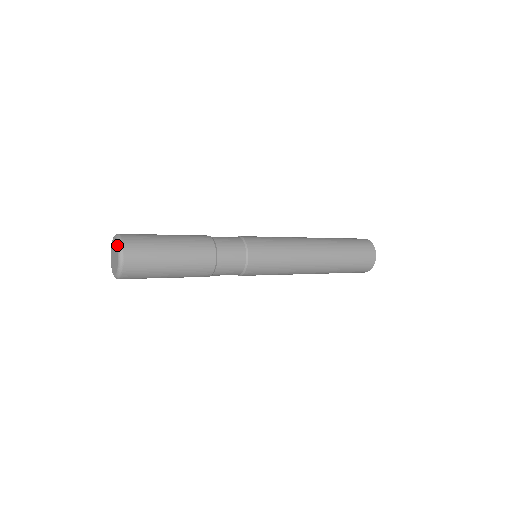
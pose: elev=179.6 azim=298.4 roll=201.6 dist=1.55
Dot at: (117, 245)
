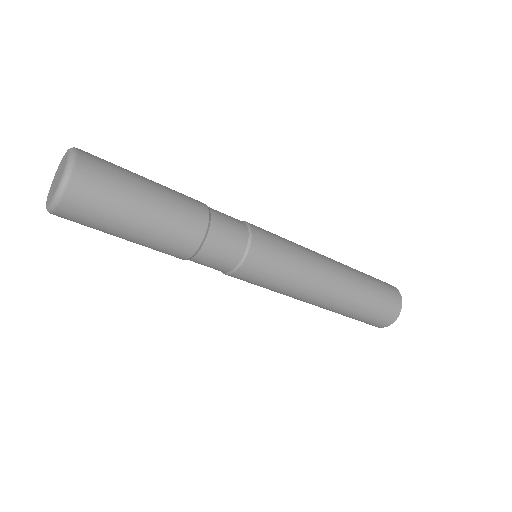
Dot at: (67, 157)
